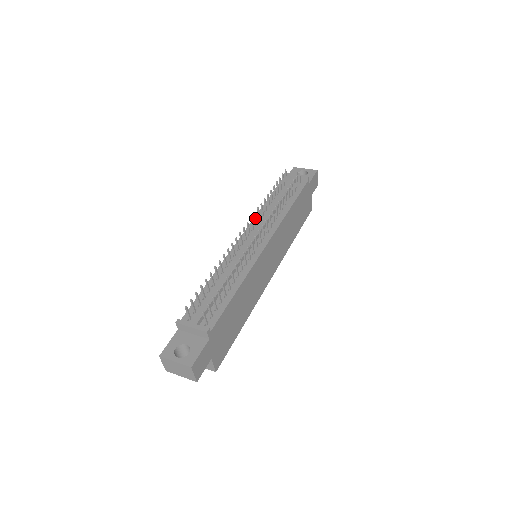
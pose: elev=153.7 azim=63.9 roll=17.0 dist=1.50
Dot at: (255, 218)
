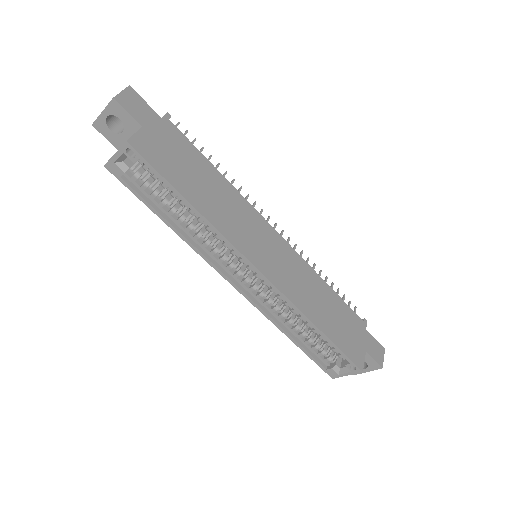
Dot at: occluded
